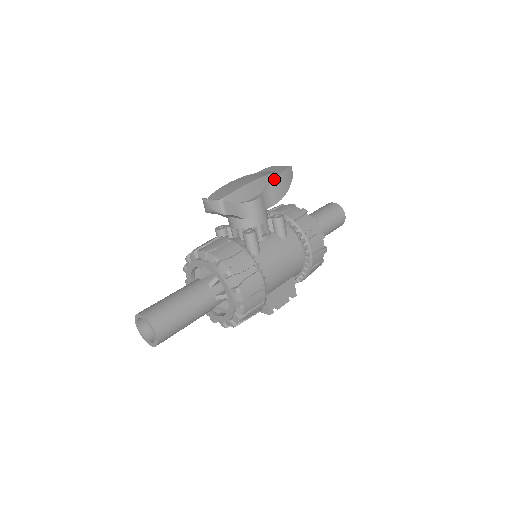
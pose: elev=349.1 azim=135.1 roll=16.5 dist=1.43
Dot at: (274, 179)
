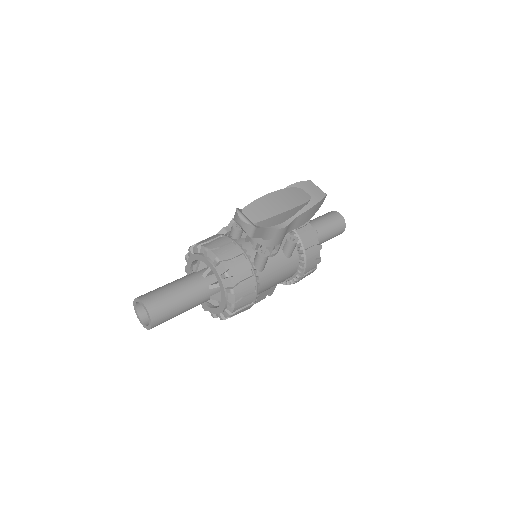
Dot at: (307, 209)
